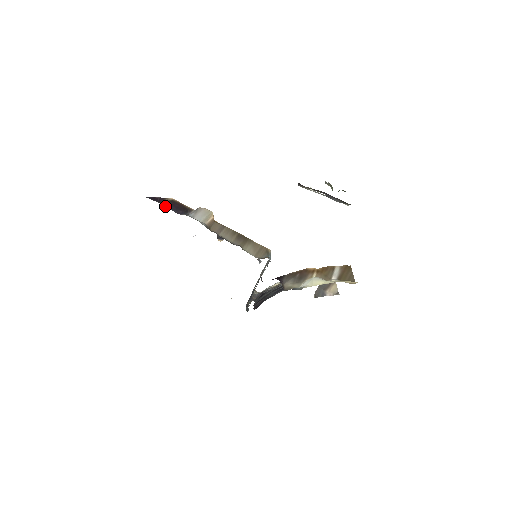
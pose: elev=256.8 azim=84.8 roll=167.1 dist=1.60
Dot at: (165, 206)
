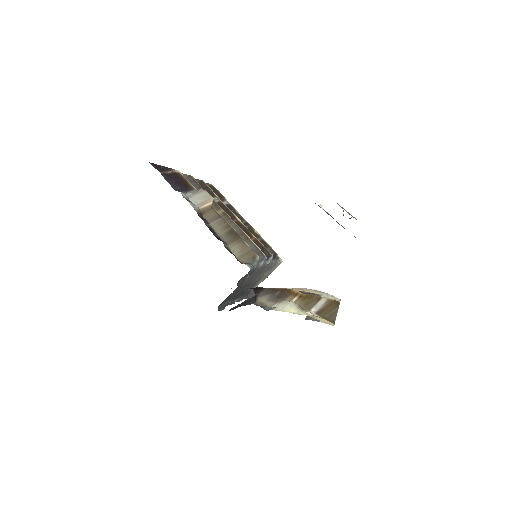
Dot at: (164, 177)
